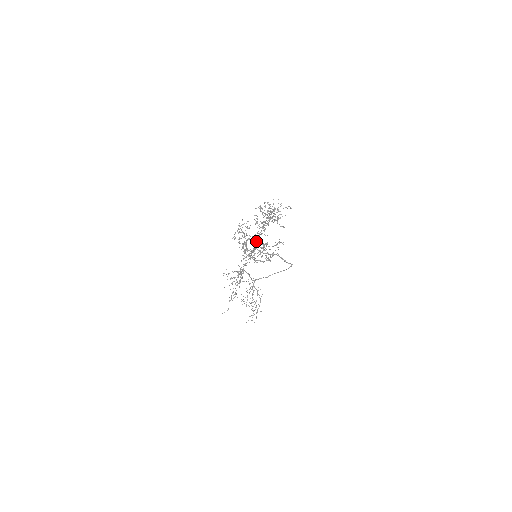
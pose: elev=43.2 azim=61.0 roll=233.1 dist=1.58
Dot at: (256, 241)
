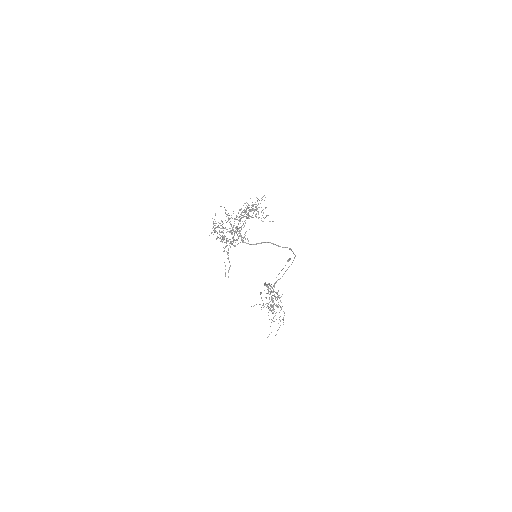
Dot at: occluded
